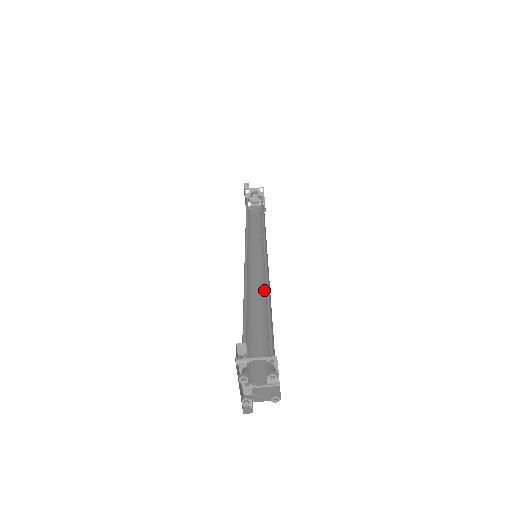
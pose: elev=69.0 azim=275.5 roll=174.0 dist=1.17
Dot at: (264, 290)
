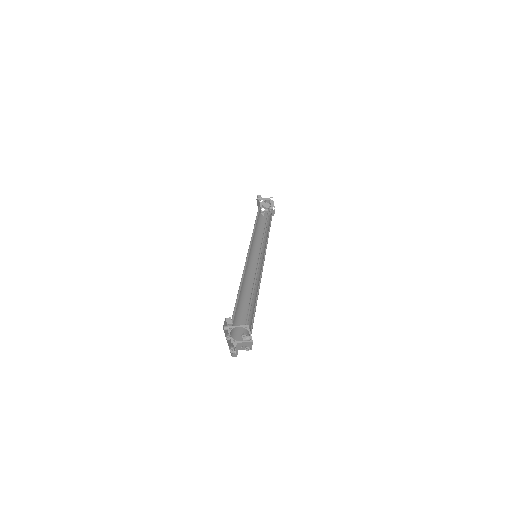
Dot at: (257, 281)
